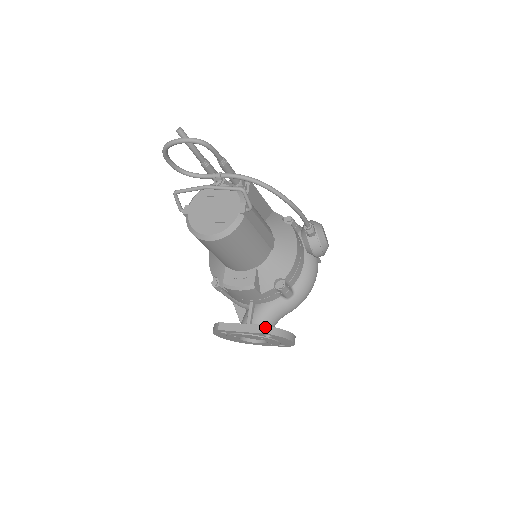
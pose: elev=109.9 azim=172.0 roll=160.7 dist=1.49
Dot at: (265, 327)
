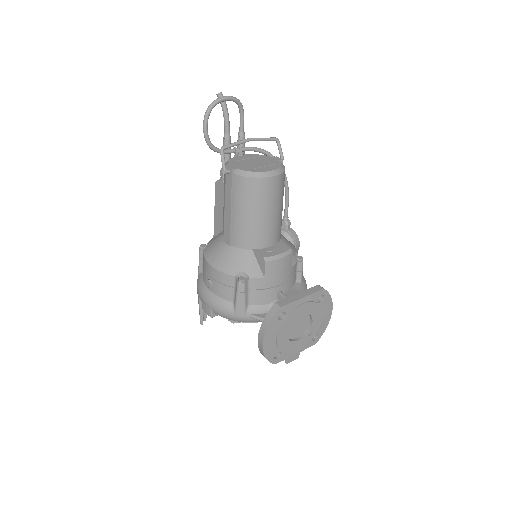
Dot at: (317, 286)
